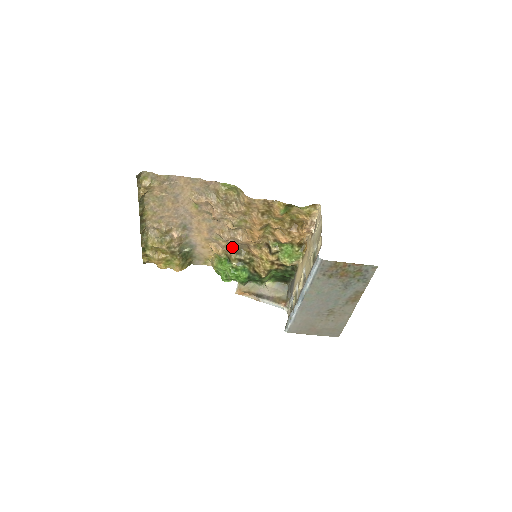
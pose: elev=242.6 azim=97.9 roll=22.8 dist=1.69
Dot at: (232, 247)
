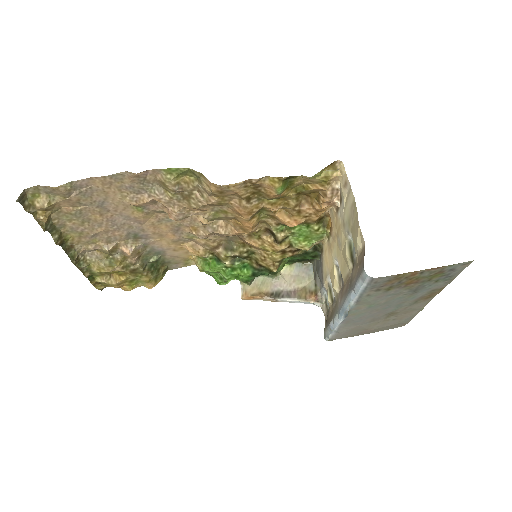
Dot at: (216, 243)
